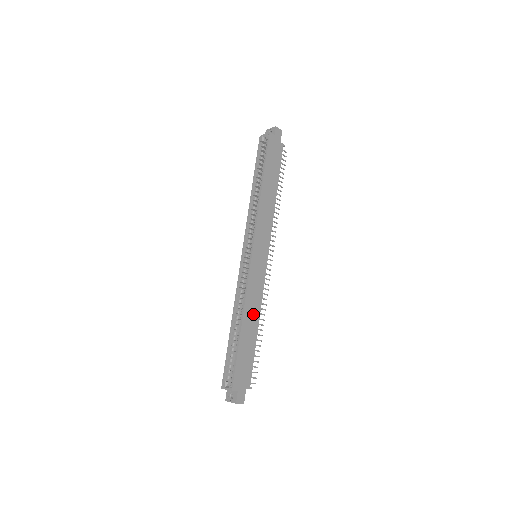
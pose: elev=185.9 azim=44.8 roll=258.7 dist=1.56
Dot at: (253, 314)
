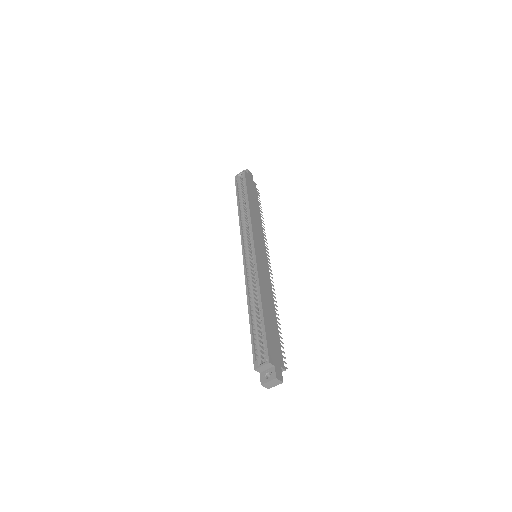
Dot at: (268, 299)
